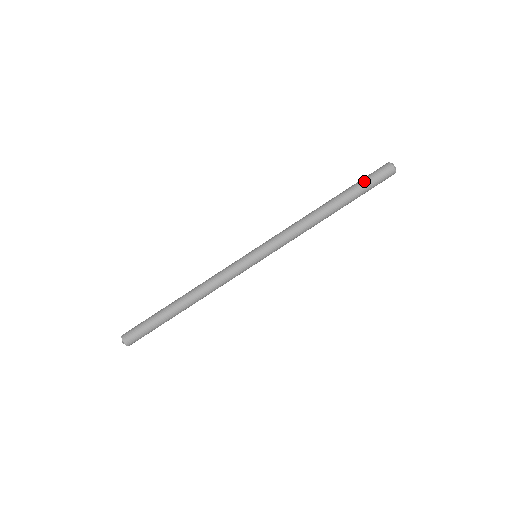
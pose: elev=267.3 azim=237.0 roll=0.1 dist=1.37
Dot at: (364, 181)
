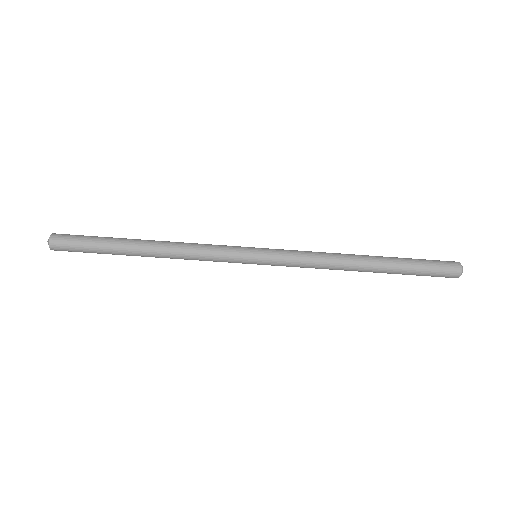
Dot at: (422, 267)
